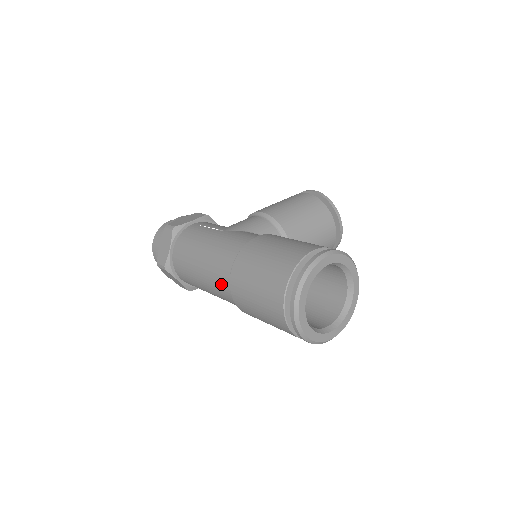
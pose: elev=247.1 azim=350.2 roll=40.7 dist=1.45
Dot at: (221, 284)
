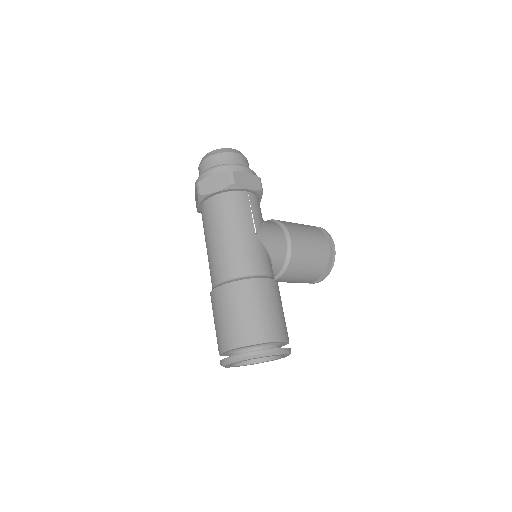
Dot at: (217, 271)
